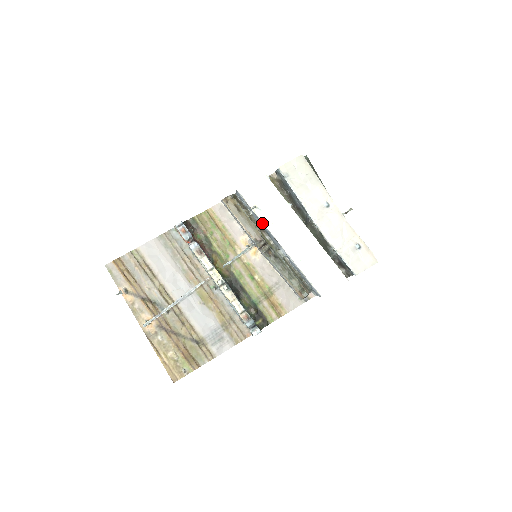
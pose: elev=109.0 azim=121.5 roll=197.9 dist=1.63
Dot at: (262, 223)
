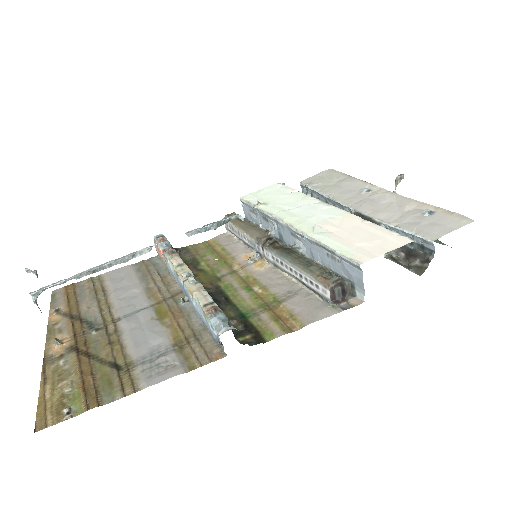
Dot at: (266, 214)
